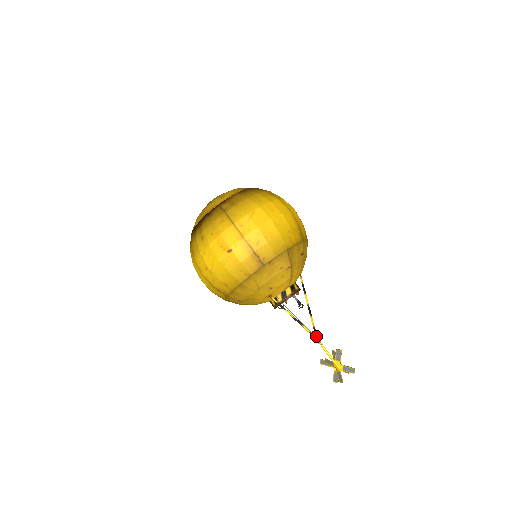
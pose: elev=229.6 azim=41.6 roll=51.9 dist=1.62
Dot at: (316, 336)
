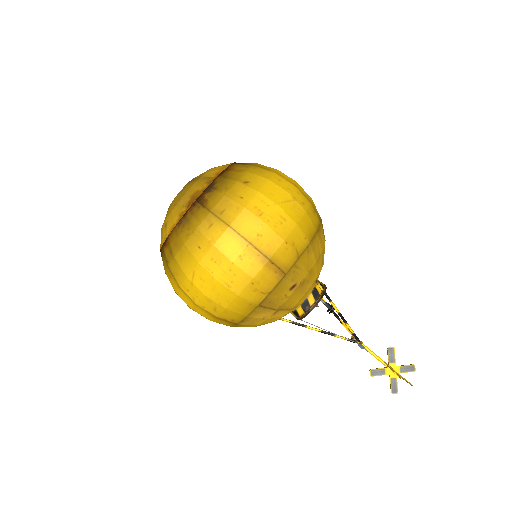
Dot at: (357, 342)
